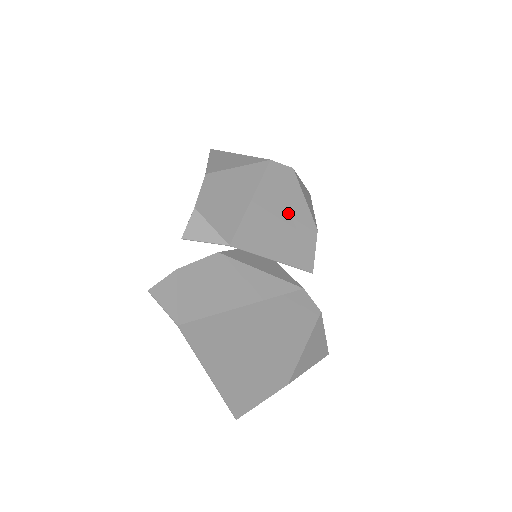
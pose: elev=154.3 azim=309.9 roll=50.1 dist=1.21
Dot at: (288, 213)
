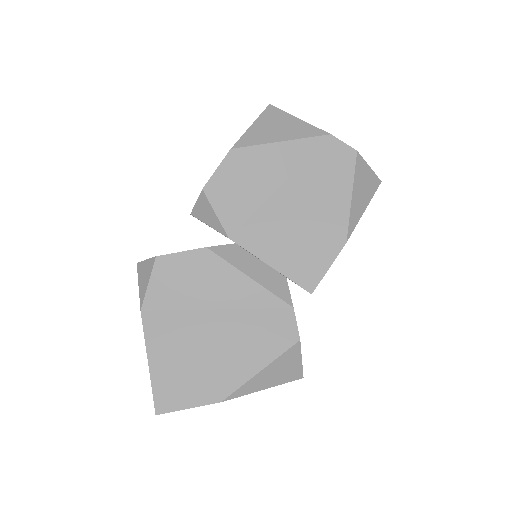
Dot at: (318, 212)
